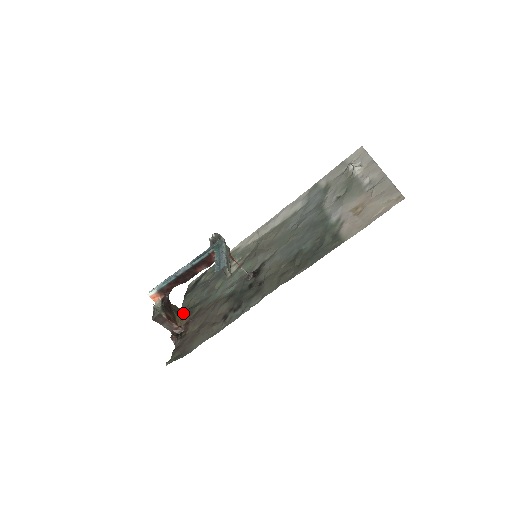
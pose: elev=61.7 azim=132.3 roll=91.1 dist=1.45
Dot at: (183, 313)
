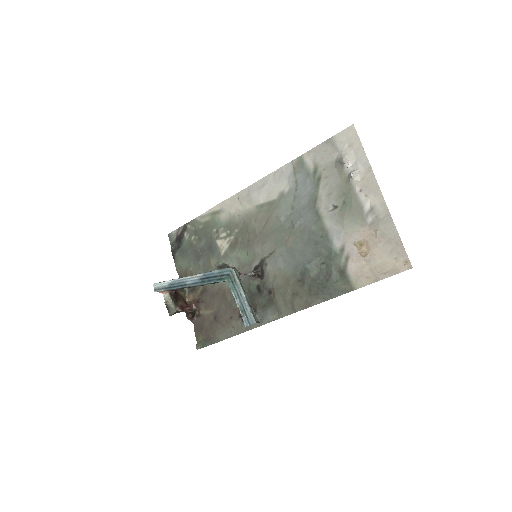
Dot at: occluded
